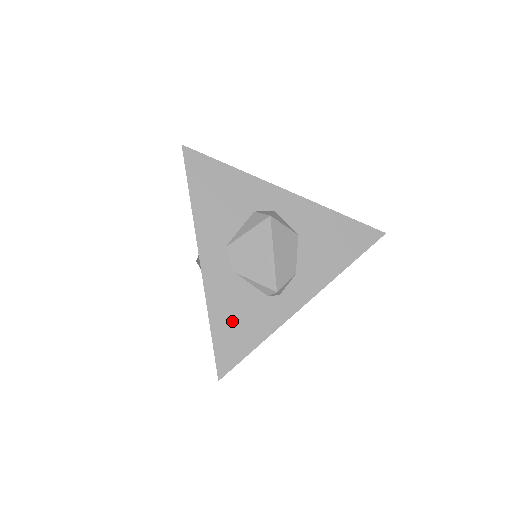
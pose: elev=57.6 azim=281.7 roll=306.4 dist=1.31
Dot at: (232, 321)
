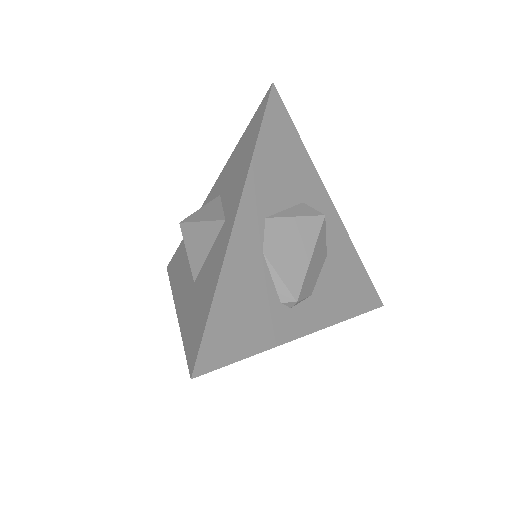
Dot at: (237, 308)
